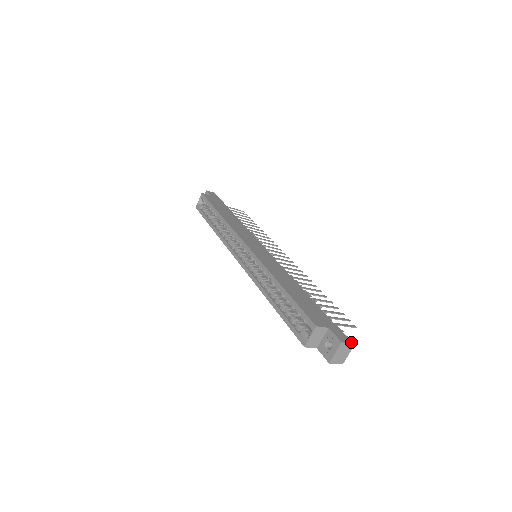
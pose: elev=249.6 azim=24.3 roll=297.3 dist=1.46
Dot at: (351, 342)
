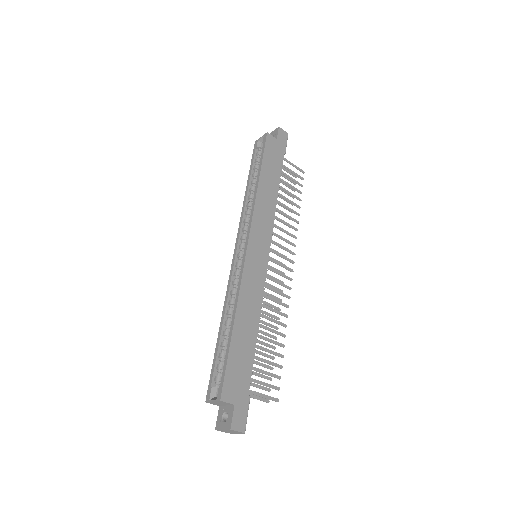
Dot at: (243, 431)
